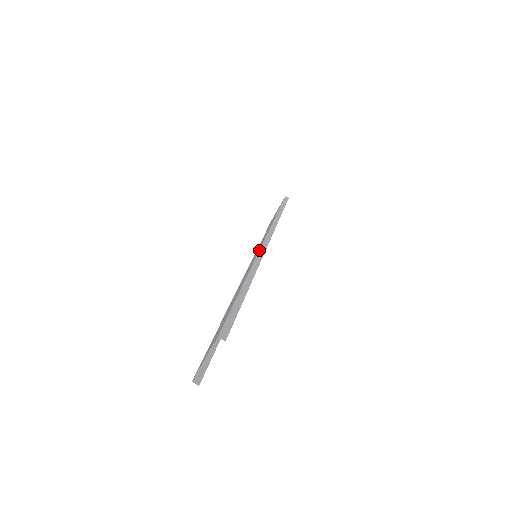
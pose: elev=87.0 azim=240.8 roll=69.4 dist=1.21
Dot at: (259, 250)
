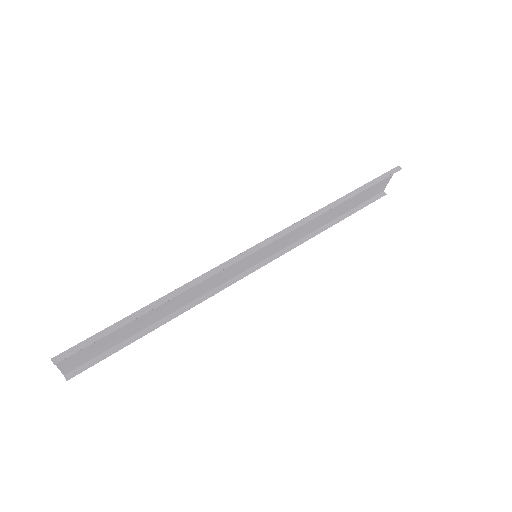
Dot at: occluded
